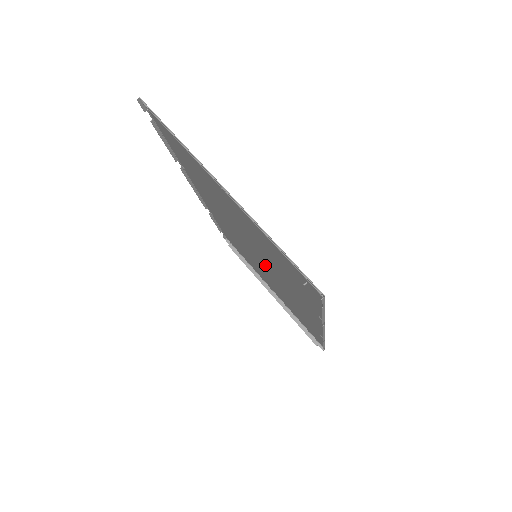
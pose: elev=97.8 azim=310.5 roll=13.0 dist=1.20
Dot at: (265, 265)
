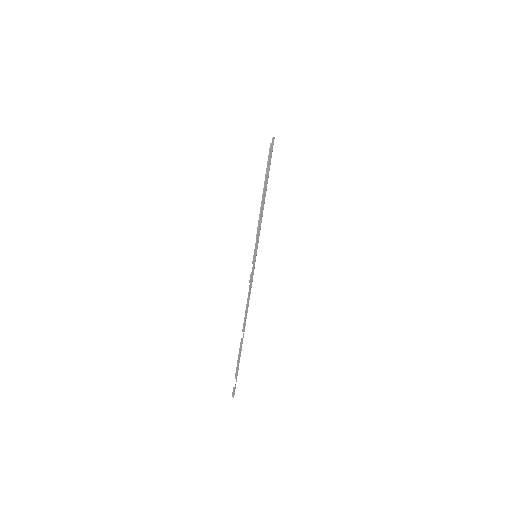
Dot at: occluded
